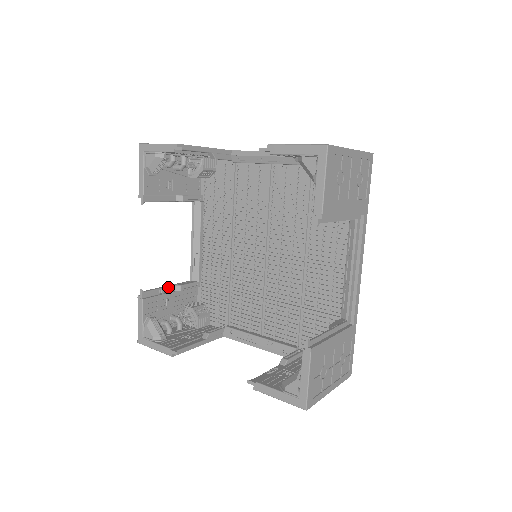
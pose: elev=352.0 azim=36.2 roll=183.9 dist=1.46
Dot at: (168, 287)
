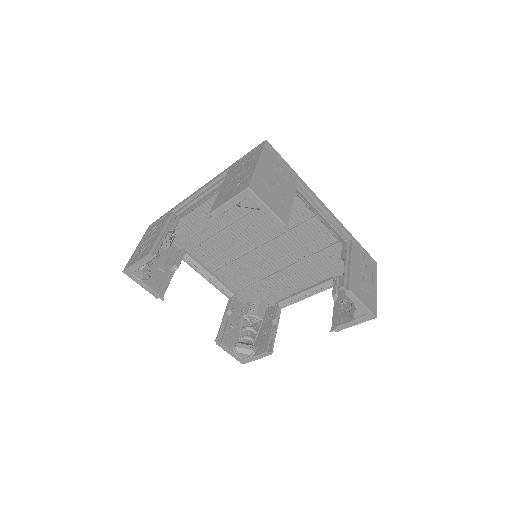
Dot at: (166, 234)
